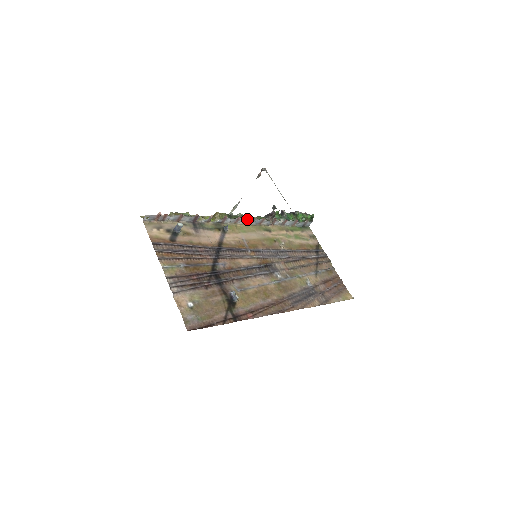
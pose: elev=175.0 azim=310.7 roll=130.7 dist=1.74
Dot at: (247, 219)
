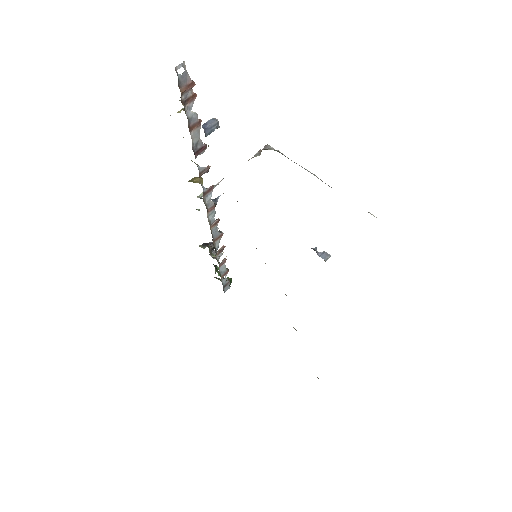
Dot at: (213, 219)
